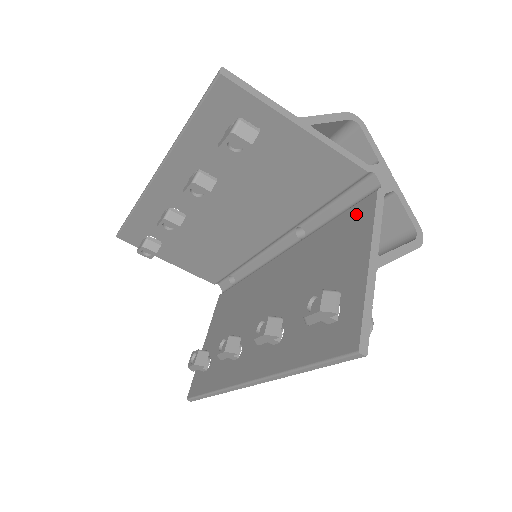
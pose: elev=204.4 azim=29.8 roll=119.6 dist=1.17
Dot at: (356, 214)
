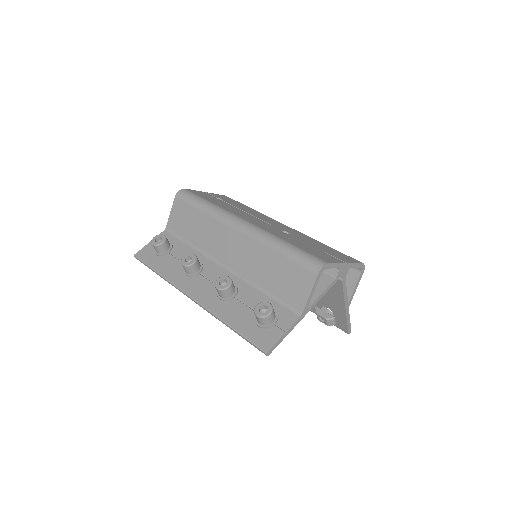
Dot at: occluded
